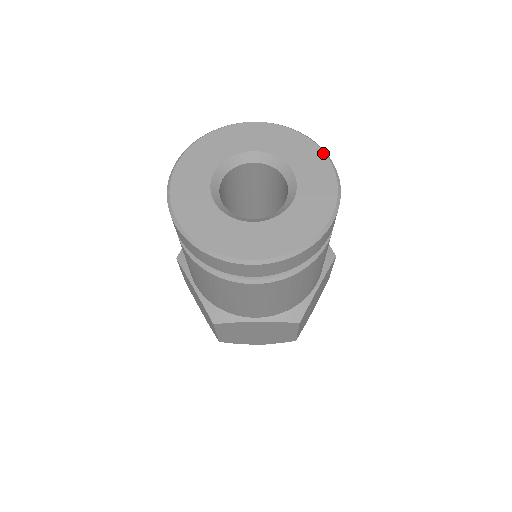
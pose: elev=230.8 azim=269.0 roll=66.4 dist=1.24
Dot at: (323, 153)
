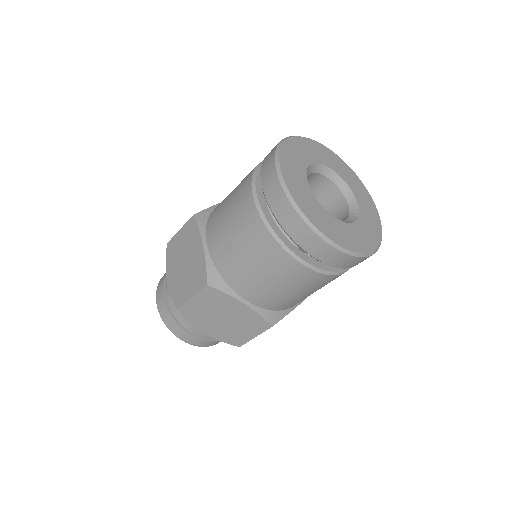
Dot at: occluded
